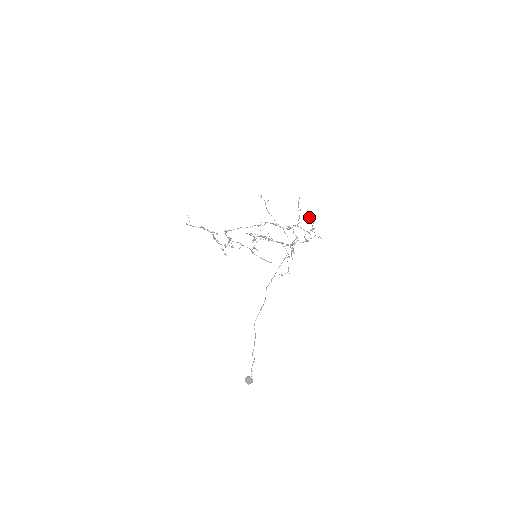
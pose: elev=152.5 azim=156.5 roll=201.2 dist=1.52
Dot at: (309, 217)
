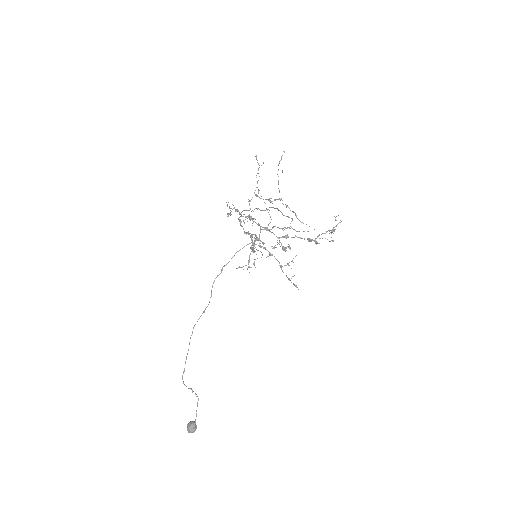
Dot at: occluded
